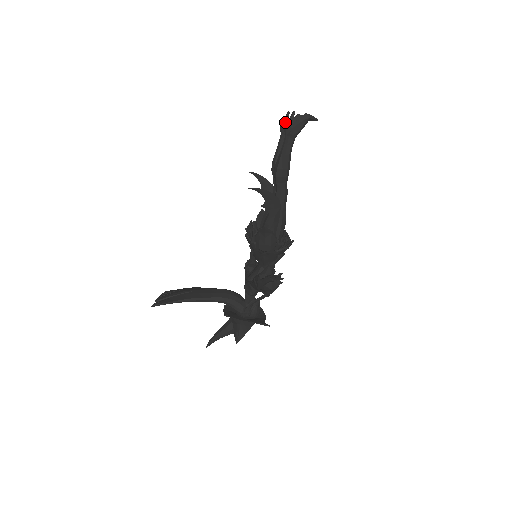
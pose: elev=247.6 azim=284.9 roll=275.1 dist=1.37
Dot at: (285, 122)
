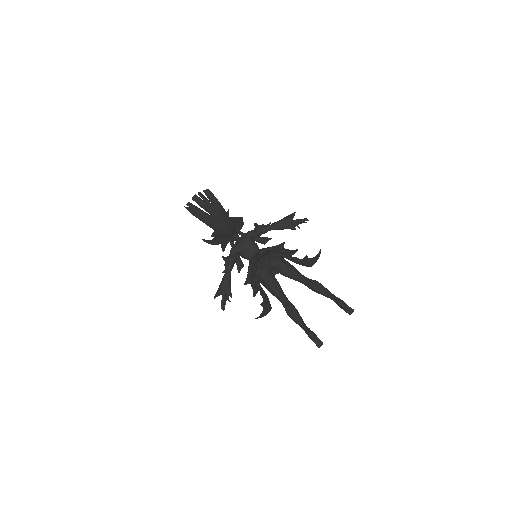
Dot at: (341, 306)
